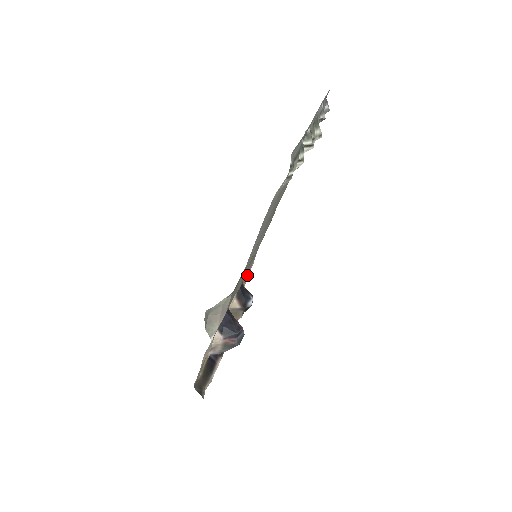
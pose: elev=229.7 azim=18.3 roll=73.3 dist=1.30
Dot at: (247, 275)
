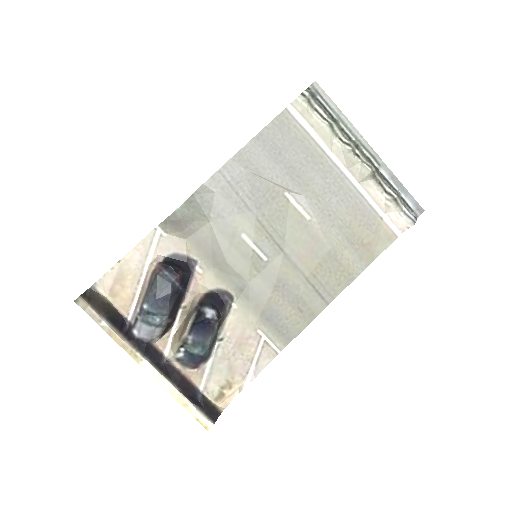
Dot at: (239, 381)
